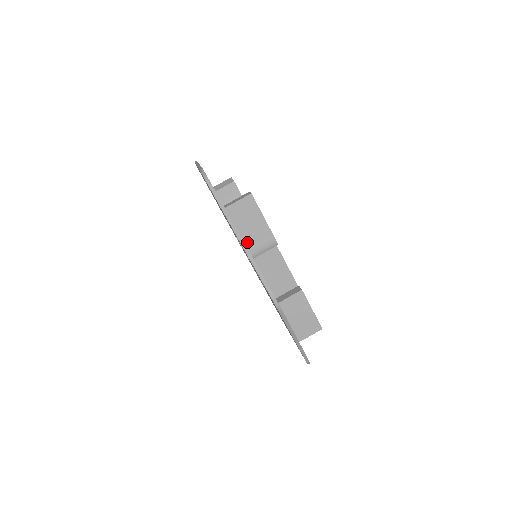
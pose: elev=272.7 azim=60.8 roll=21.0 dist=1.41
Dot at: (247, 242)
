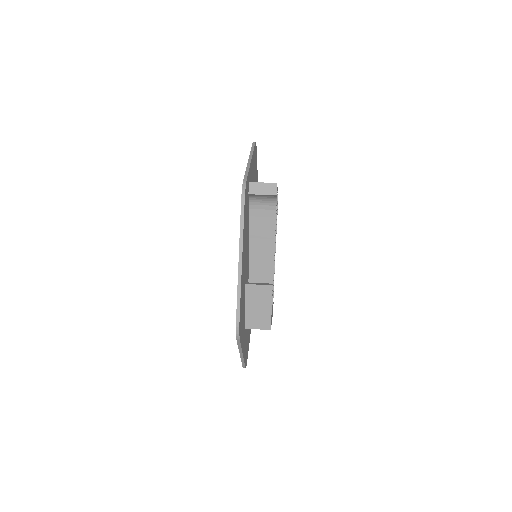
Dot at: occluded
